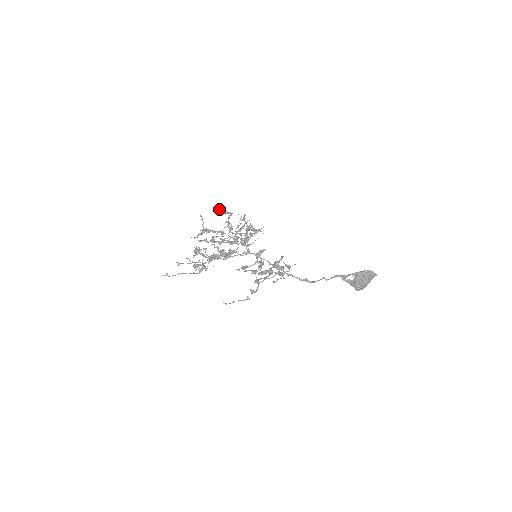
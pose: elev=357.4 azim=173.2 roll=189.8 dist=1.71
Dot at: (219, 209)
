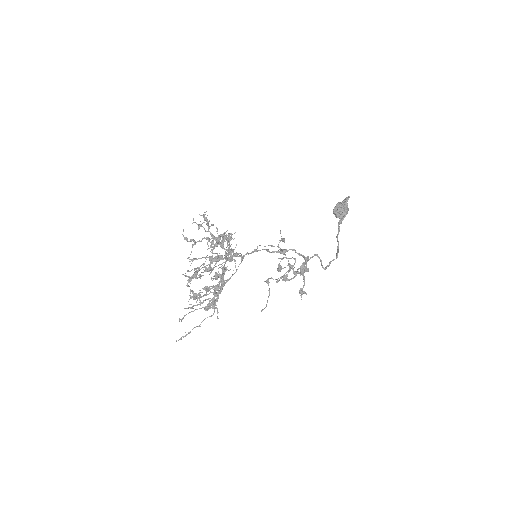
Dot at: occluded
